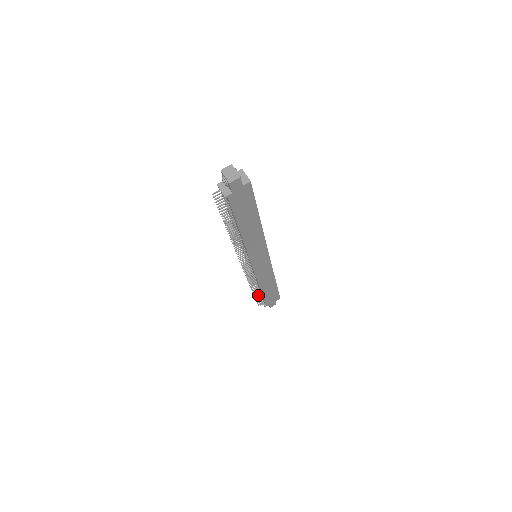
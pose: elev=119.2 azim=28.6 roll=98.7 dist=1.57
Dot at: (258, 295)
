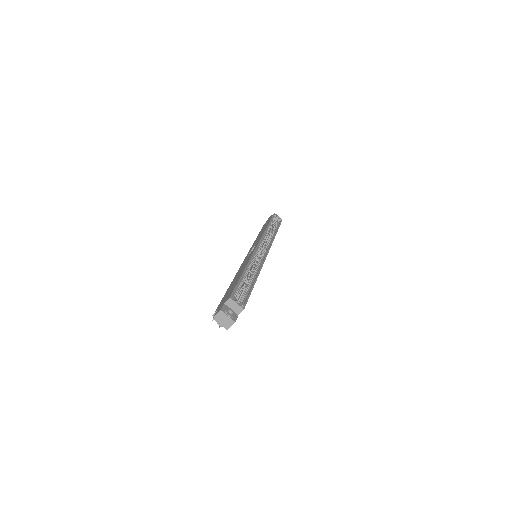
Dot at: occluded
